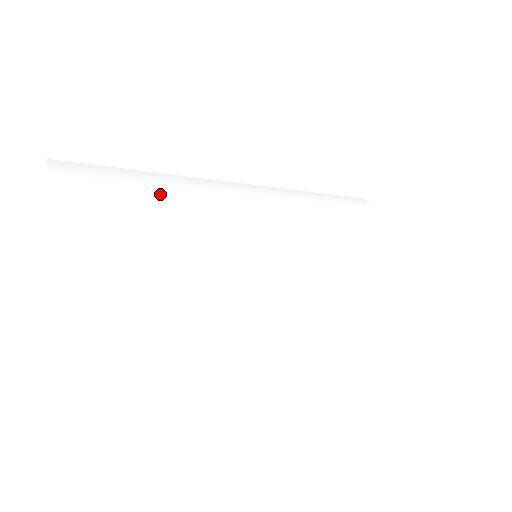
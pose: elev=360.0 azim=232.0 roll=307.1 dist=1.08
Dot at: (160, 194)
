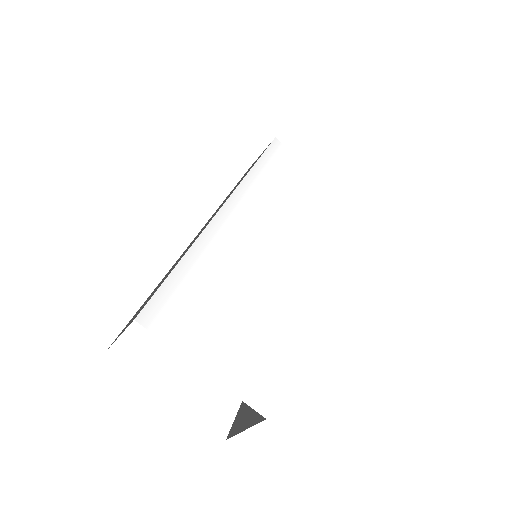
Dot at: (206, 274)
